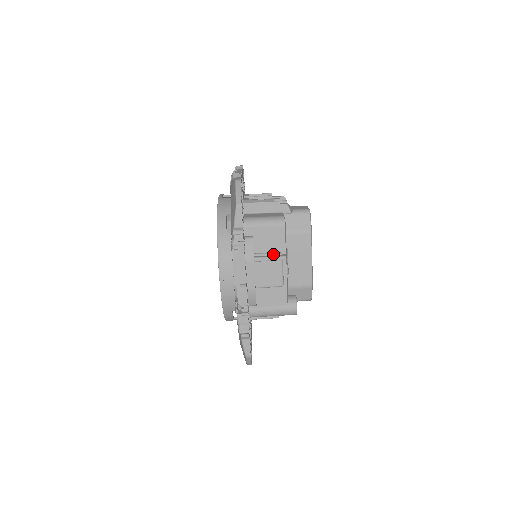
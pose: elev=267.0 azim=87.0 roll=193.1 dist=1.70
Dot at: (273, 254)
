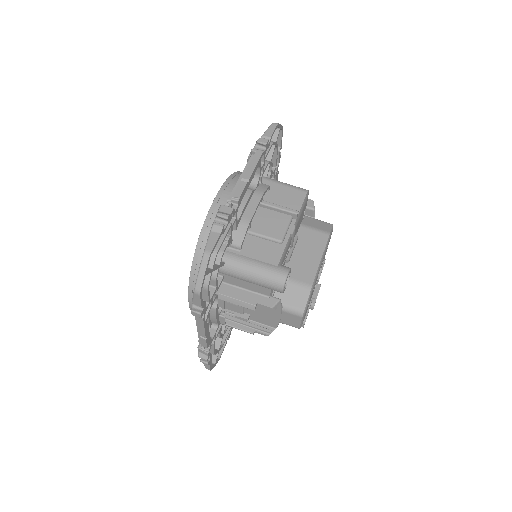
Dot at: occluded
